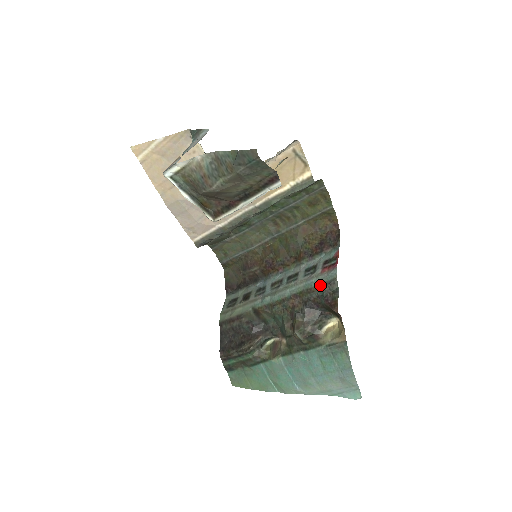
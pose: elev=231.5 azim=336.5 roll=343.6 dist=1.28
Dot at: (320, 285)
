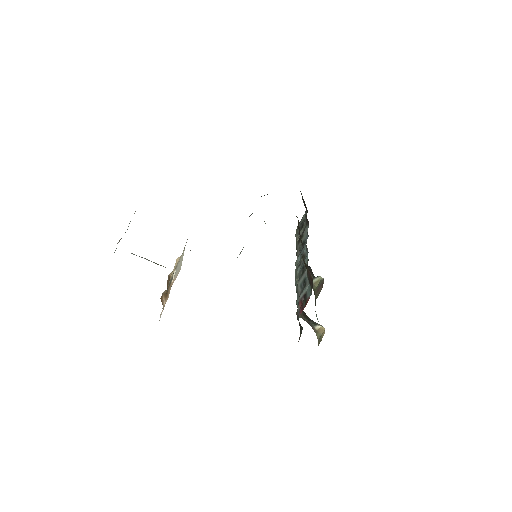
Dot at: (297, 311)
